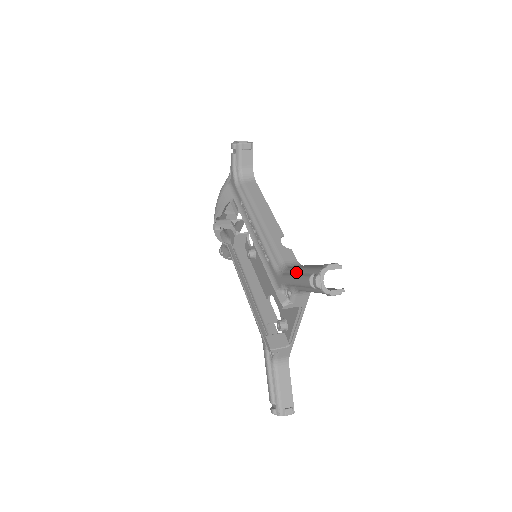
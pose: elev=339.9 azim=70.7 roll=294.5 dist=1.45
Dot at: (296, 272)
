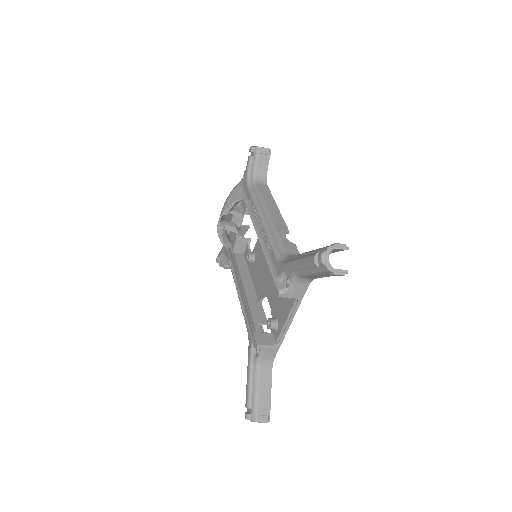
Dot at: (300, 256)
